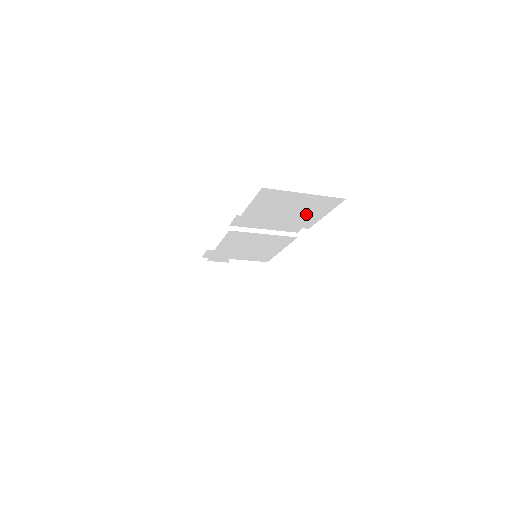
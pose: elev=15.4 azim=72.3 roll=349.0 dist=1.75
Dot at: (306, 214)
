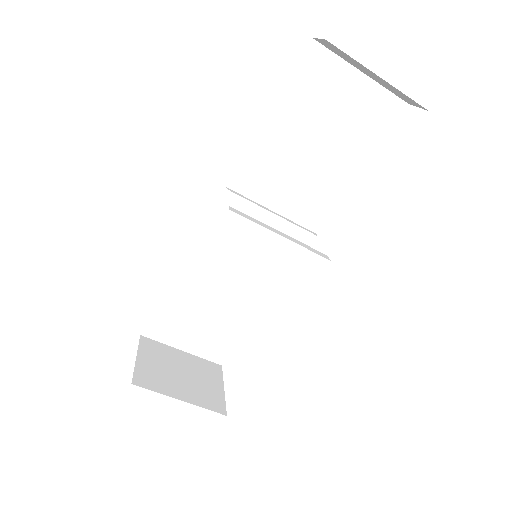
Dot at: (348, 147)
